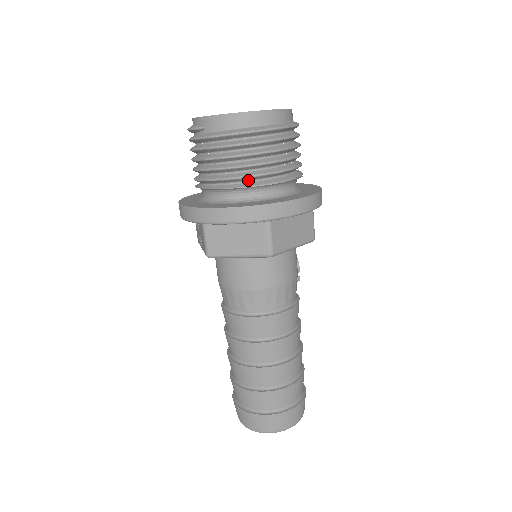
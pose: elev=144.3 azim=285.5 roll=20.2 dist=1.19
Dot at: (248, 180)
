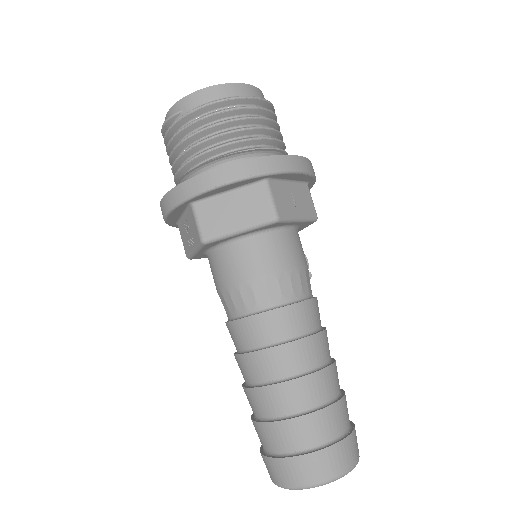
Dot at: (235, 149)
